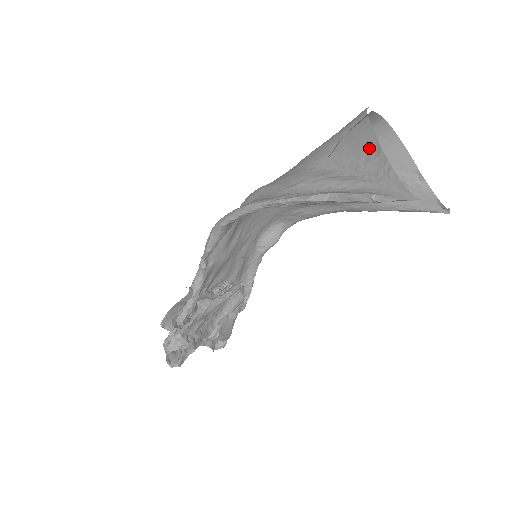
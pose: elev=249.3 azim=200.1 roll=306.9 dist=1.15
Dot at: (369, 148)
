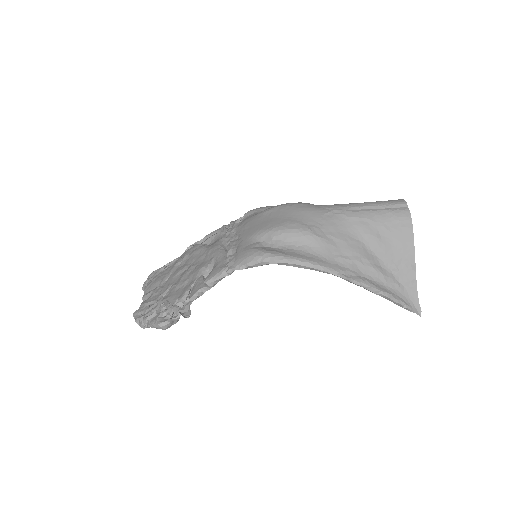
Dot at: (407, 257)
